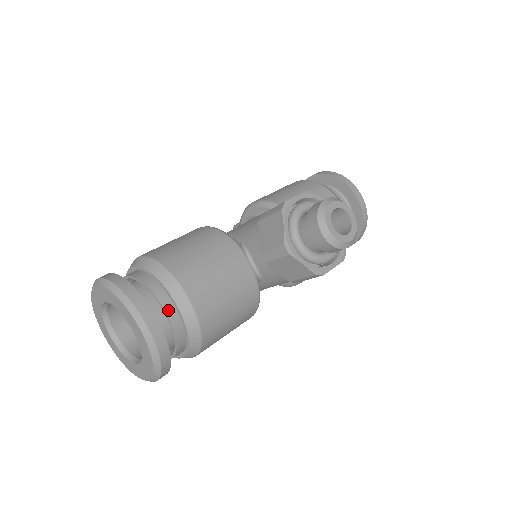
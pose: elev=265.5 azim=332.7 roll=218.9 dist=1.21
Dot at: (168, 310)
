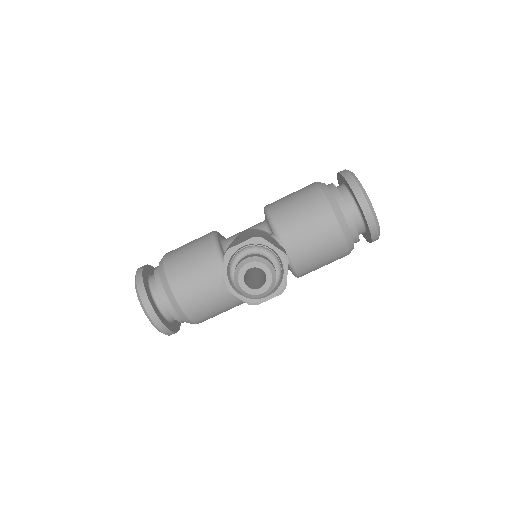
Dot at: (166, 302)
